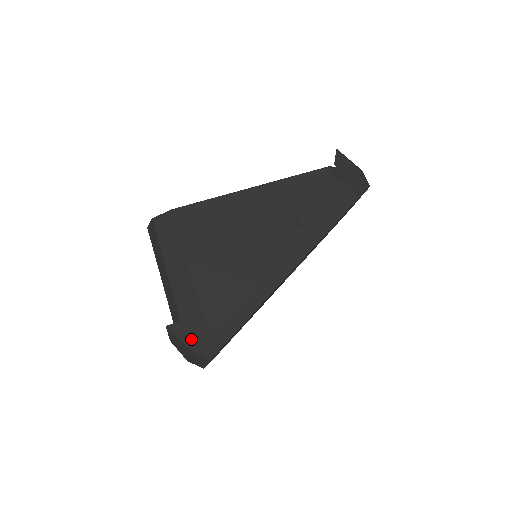
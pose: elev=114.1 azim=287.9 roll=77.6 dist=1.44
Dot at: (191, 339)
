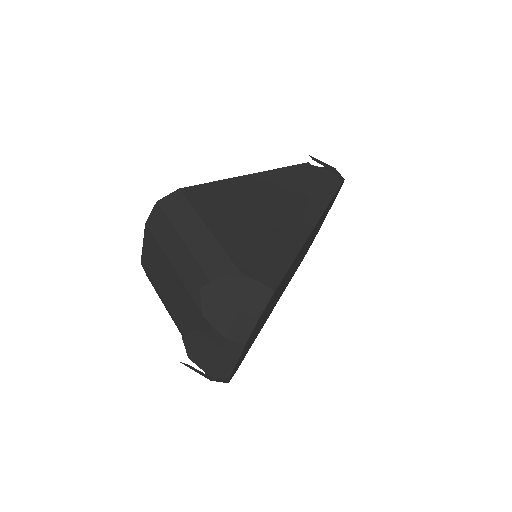
Dot at: (233, 295)
